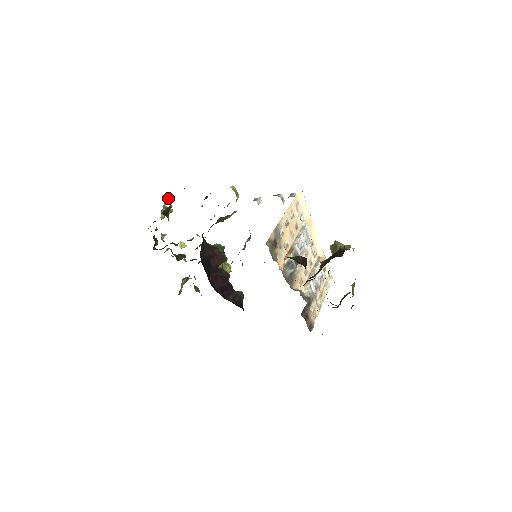
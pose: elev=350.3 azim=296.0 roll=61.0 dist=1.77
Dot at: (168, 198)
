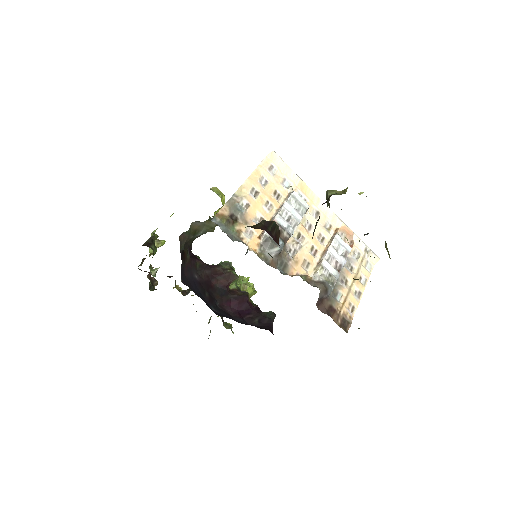
Dot at: (156, 229)
